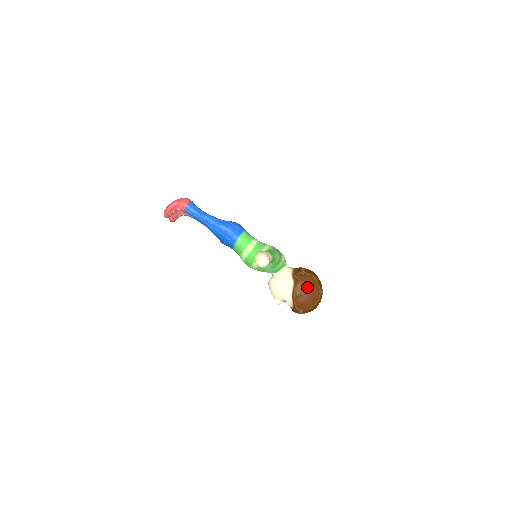
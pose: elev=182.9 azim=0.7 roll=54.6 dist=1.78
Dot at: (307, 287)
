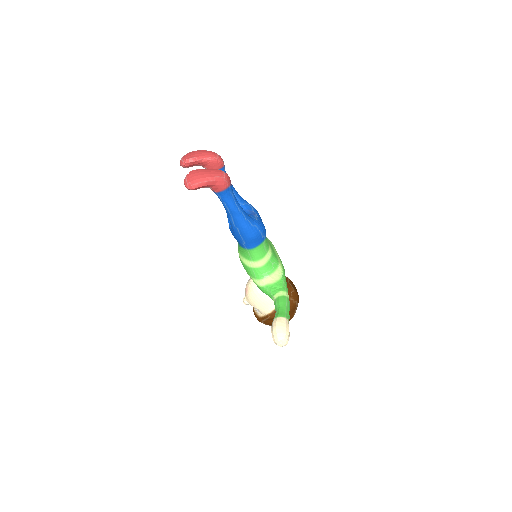
Dot at: occluded
